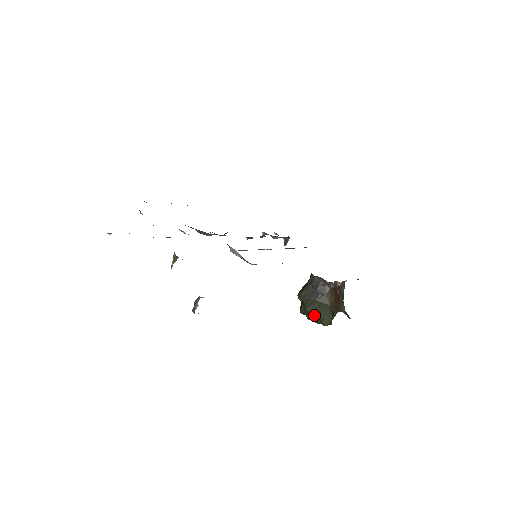
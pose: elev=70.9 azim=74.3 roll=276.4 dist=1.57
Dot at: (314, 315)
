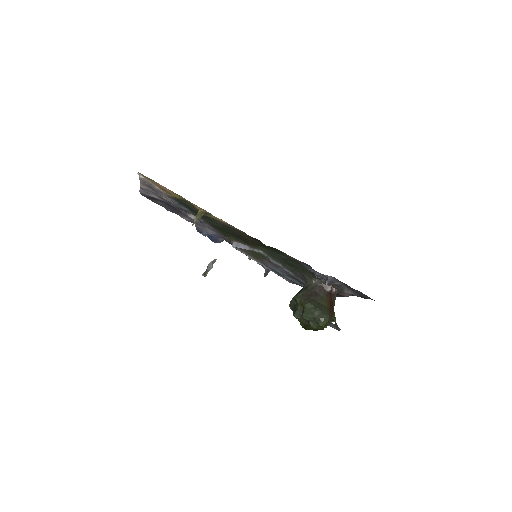
Dot at: (314, 310)
